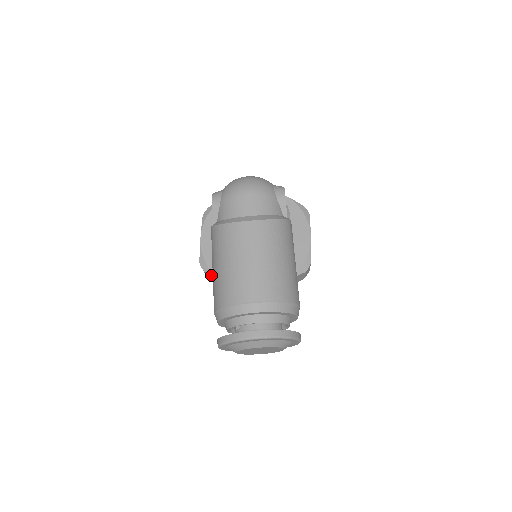
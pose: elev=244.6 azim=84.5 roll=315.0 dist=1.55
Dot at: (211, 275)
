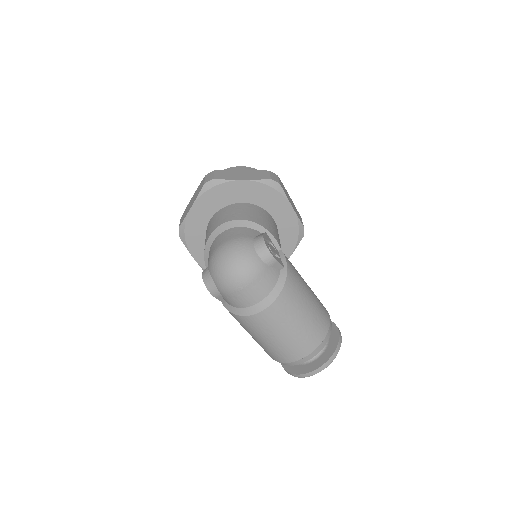
Dot at: occluded
